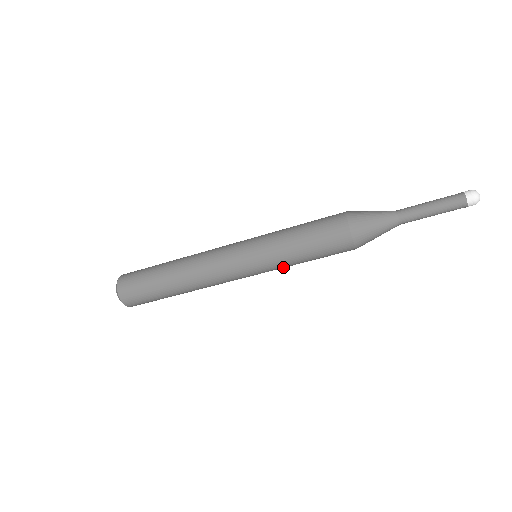
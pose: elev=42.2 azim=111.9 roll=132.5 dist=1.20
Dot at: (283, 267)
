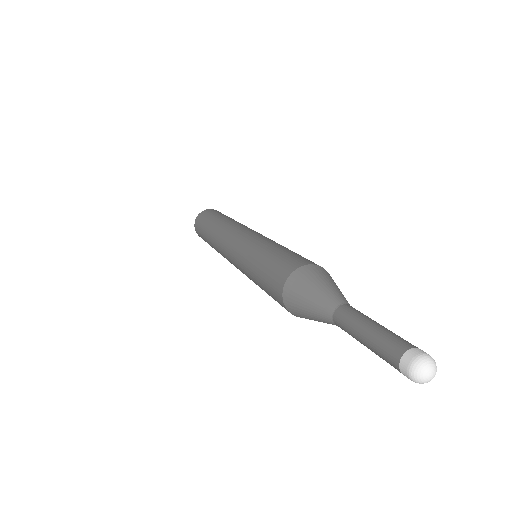
Dot at: occluded
